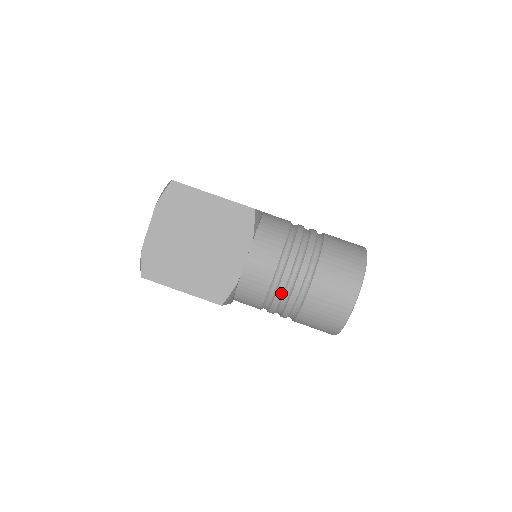
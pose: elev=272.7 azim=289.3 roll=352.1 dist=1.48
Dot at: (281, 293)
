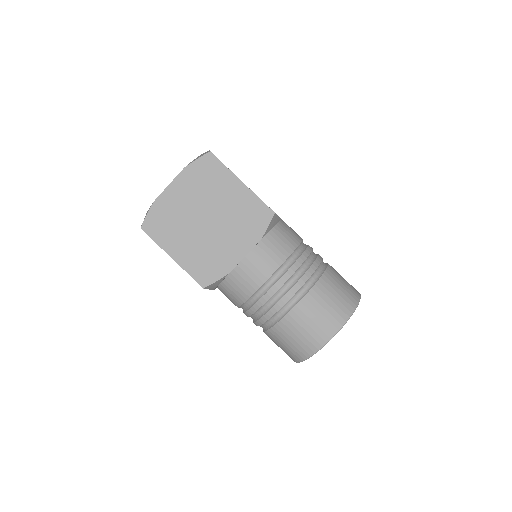
Dot at: (264, 302)
